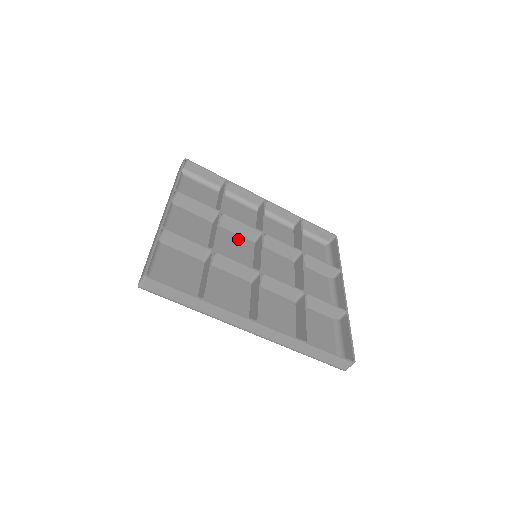
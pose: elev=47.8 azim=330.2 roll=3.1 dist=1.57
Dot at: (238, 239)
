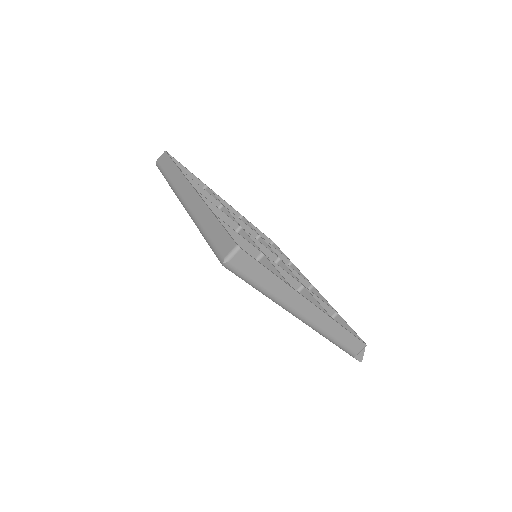
Dot at: occluded
